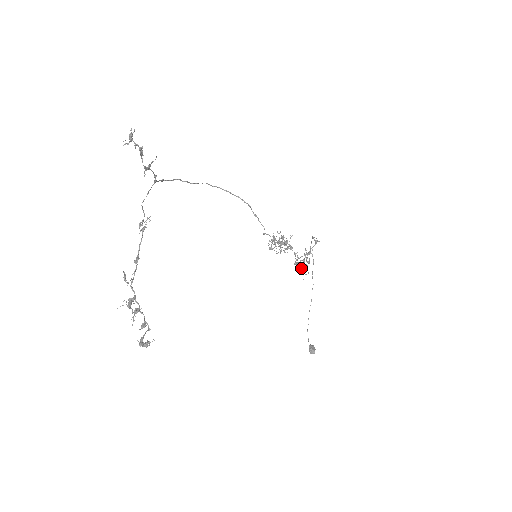
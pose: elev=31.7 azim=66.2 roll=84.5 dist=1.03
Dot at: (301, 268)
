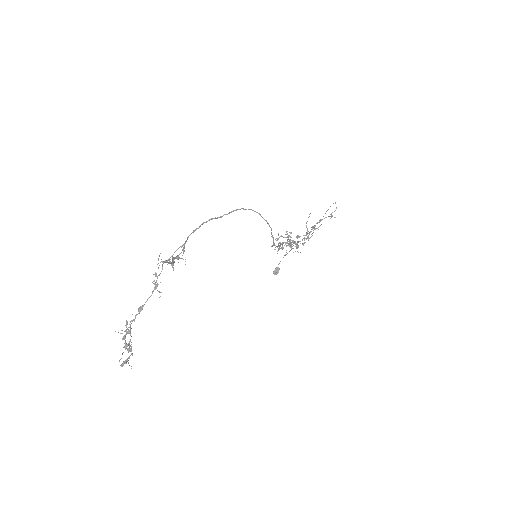
Dot at: (298, 246)
